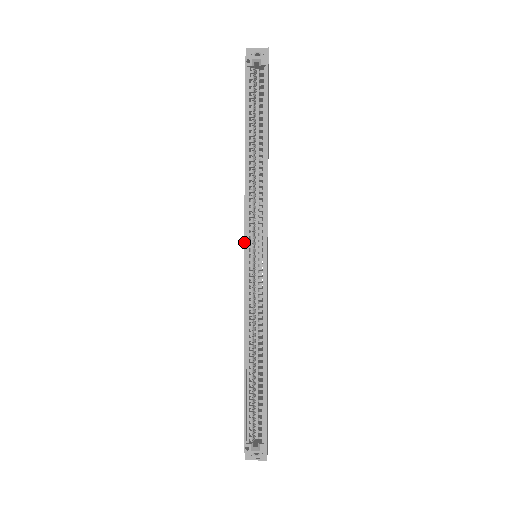
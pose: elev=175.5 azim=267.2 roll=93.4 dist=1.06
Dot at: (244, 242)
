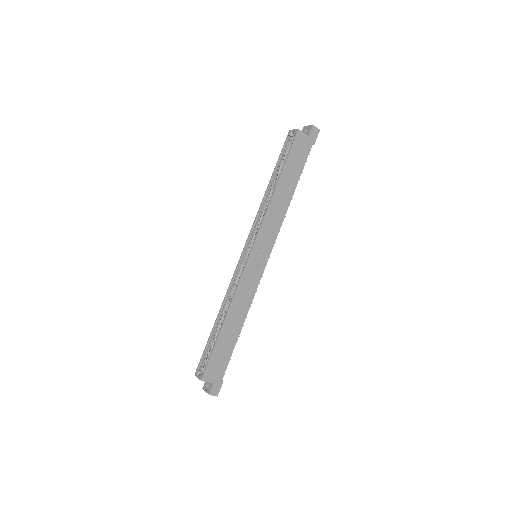
Dot at: (246, 242)
